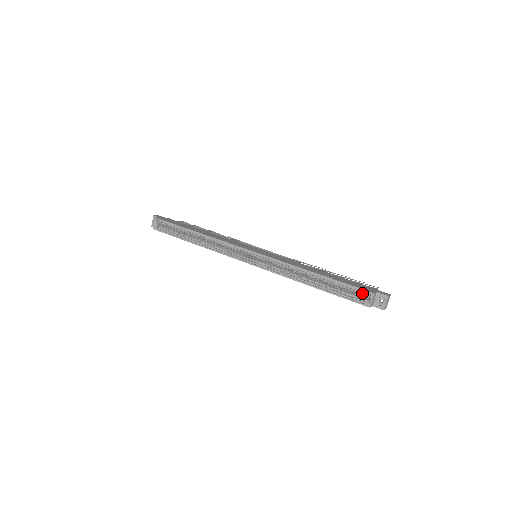
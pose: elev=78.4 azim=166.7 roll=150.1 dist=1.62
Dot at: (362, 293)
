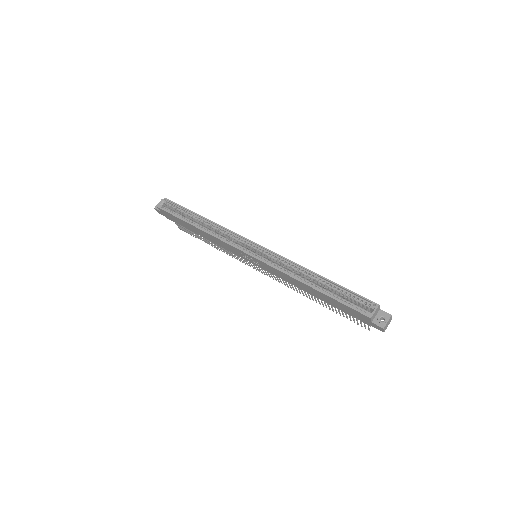
Dot at: (365, 303)
